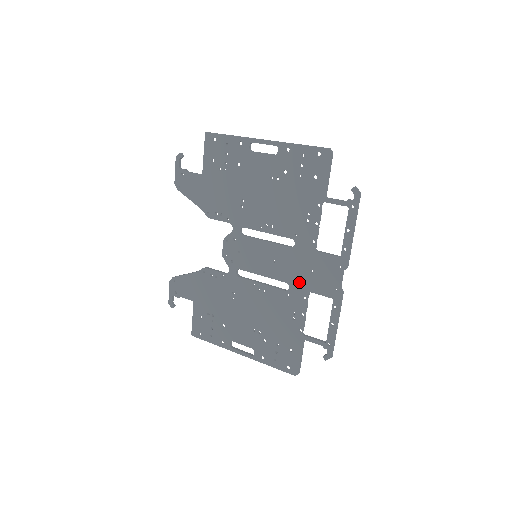
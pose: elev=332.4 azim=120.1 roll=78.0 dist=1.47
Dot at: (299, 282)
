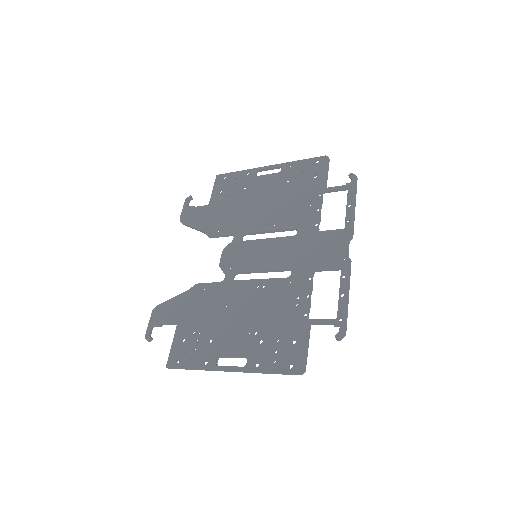
Dot at: (302, 264)
